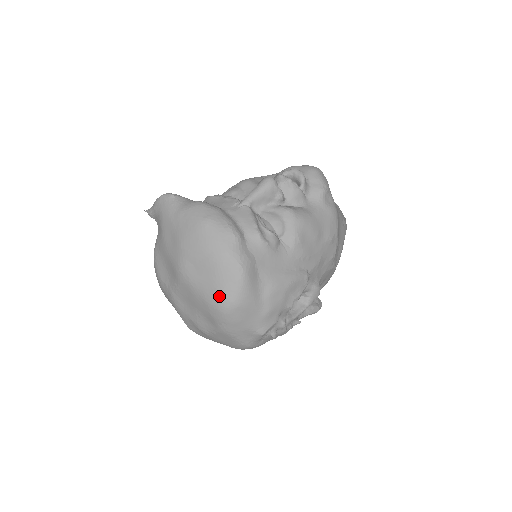
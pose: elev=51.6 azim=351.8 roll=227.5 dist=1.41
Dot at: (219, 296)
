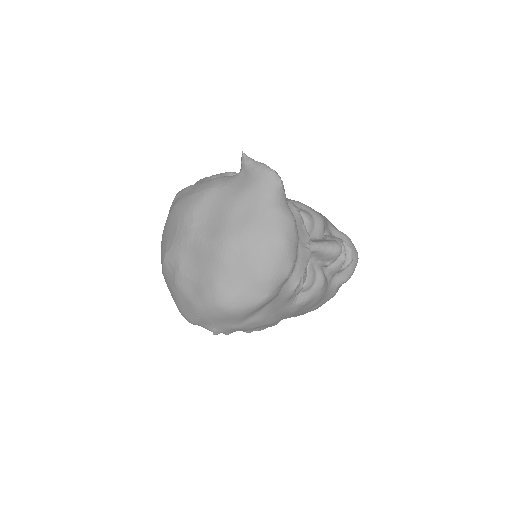
Dot at: (230, 295)
